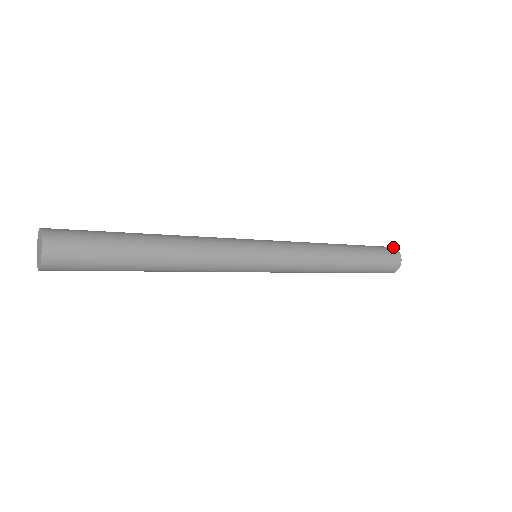
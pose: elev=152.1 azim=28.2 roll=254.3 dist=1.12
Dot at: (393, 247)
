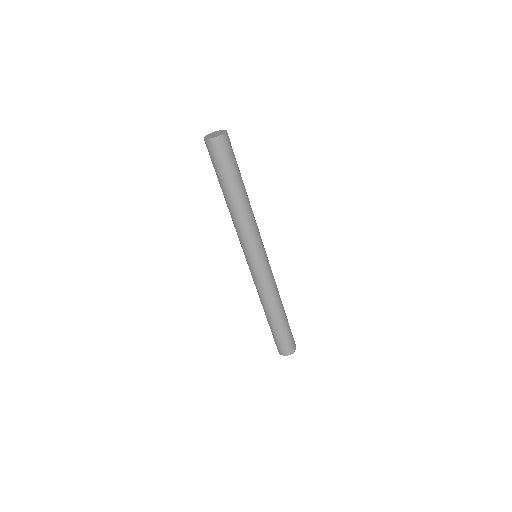
Dot at: occluded
